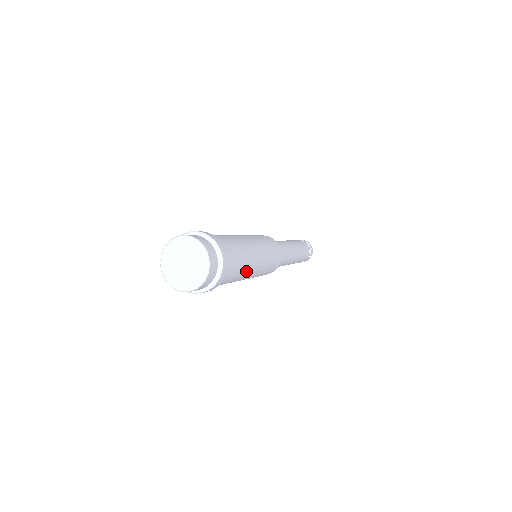
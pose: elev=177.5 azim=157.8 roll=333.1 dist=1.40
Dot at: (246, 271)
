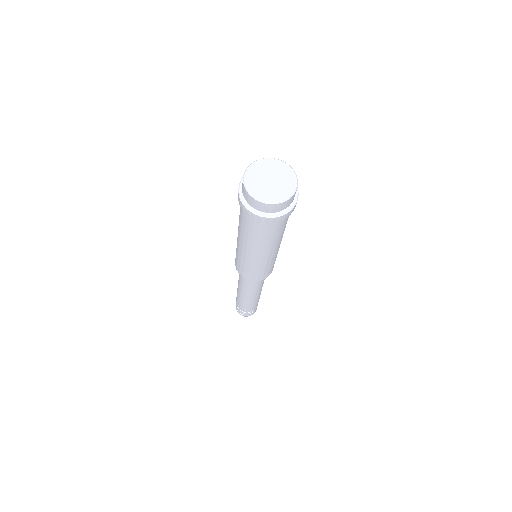
Dot at: (281, 237)
